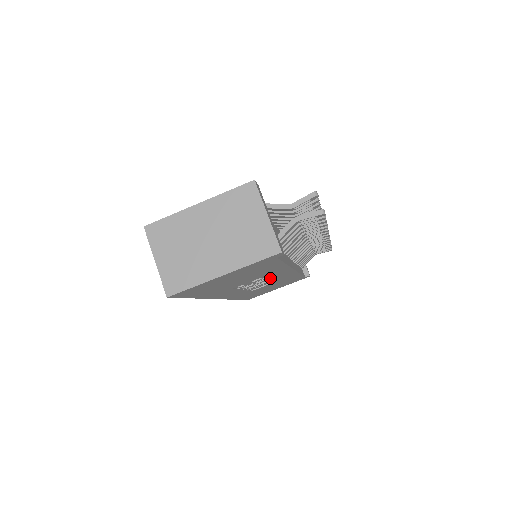
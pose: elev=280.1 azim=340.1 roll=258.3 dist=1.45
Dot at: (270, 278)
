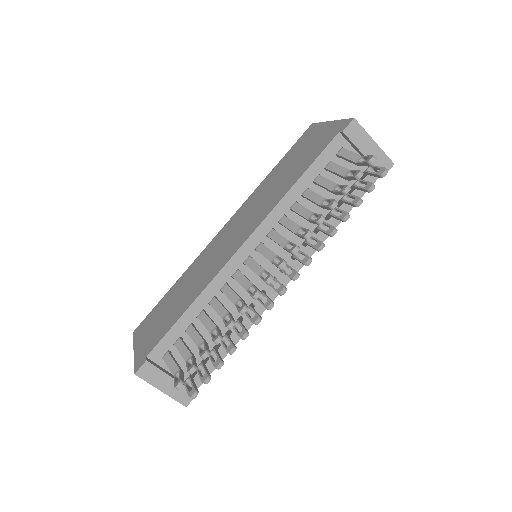
Dot at: occluded
